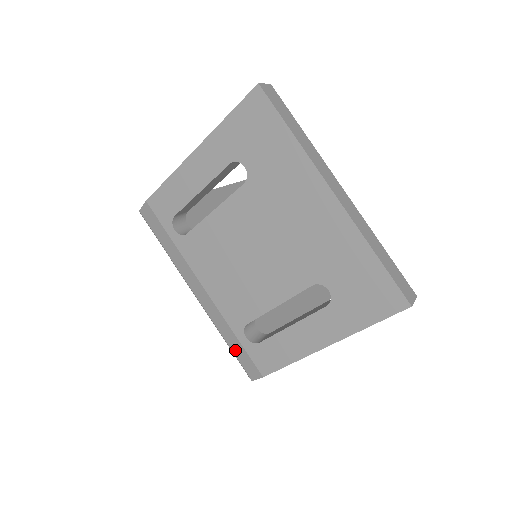
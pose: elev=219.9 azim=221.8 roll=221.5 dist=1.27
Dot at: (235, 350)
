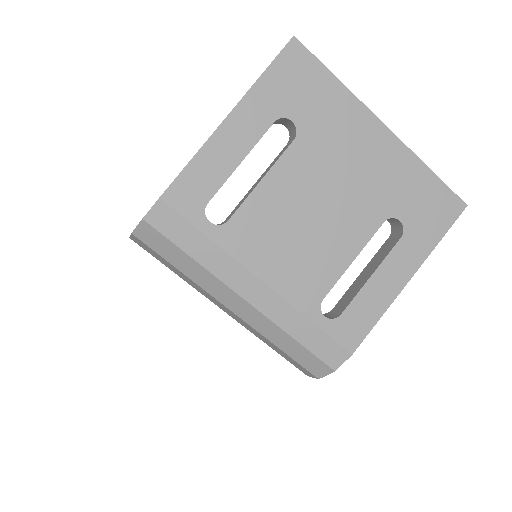
Dot at: (310, 343)
